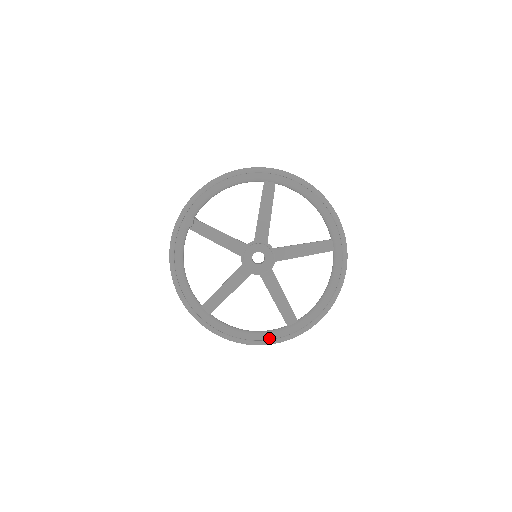
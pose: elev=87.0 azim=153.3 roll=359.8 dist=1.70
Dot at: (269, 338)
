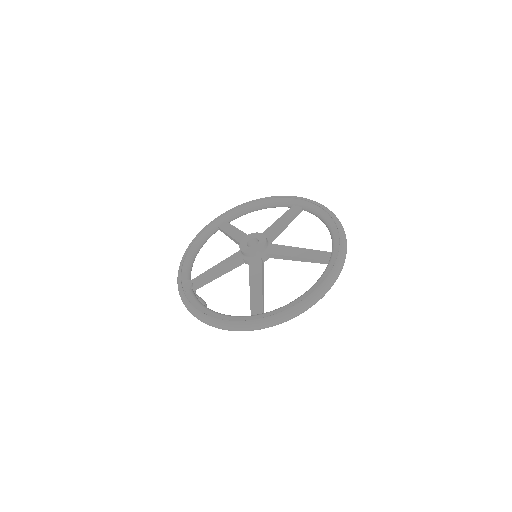
Dot at: (325, 278)
